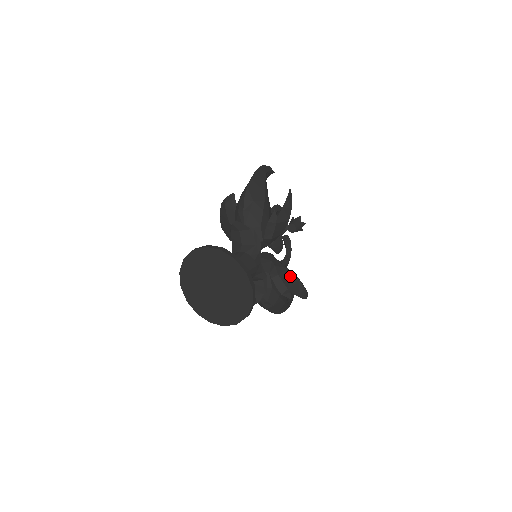
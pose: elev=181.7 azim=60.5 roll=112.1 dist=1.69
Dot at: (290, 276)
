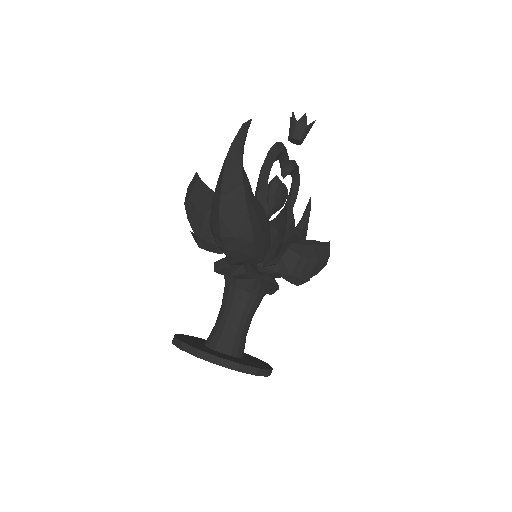
Dot at: (305, 265)
